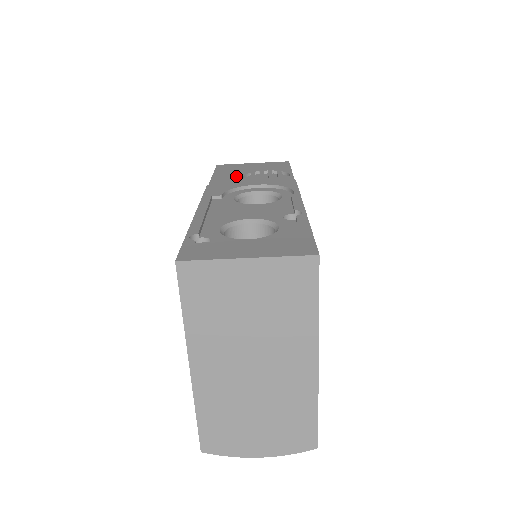
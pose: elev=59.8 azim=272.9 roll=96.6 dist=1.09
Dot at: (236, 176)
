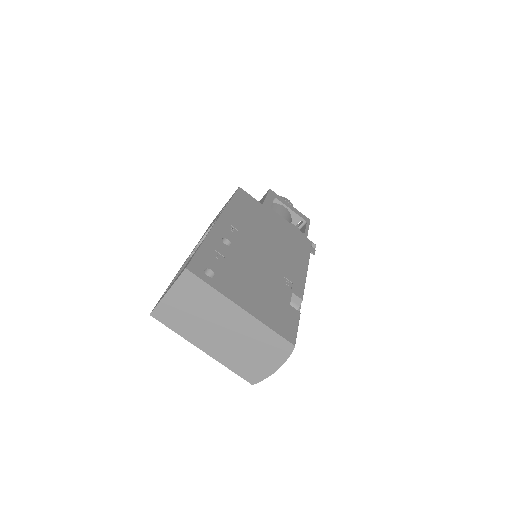
Dot at: occluded
